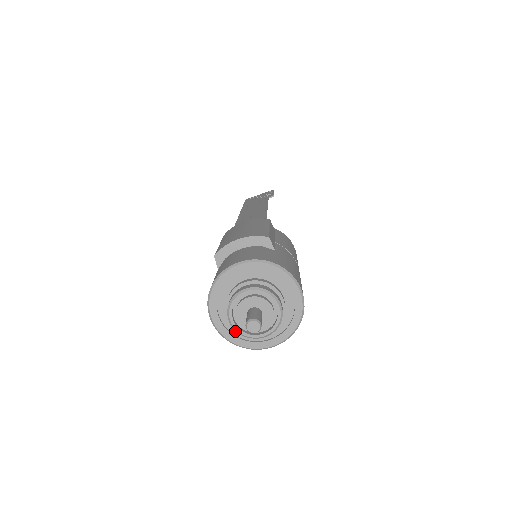
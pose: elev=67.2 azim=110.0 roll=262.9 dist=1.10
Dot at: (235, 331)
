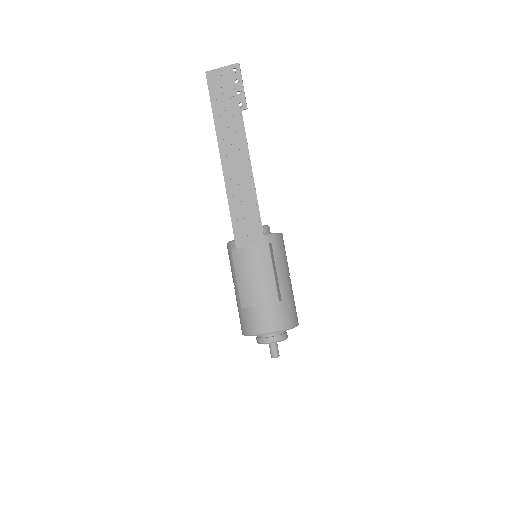
Dot at: occluded
